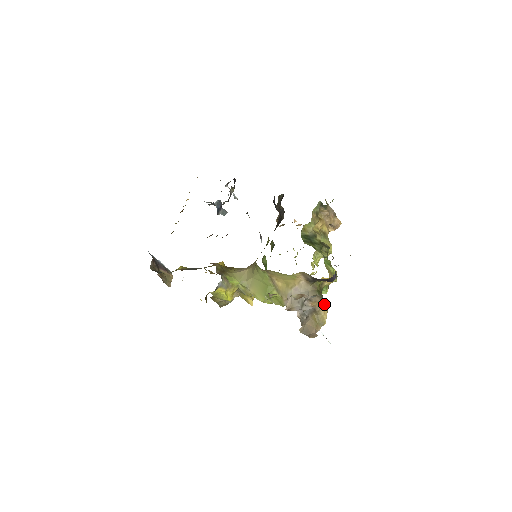
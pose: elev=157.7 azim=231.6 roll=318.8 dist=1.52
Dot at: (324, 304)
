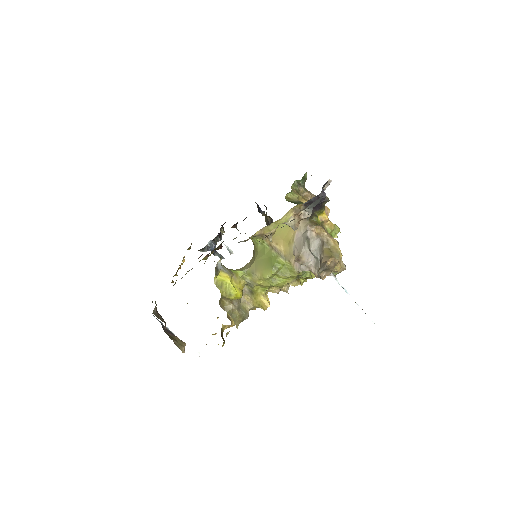
Dot at: (330, 235)
